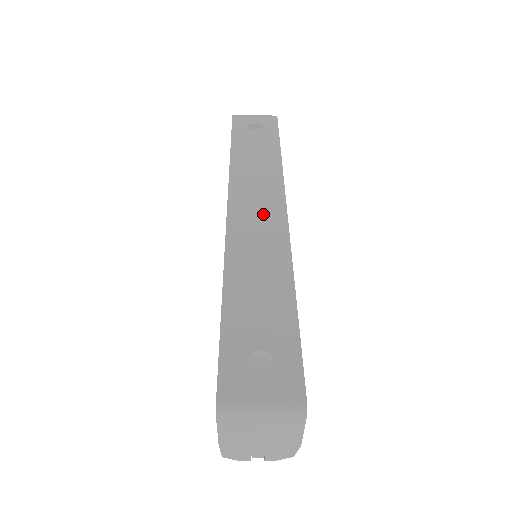
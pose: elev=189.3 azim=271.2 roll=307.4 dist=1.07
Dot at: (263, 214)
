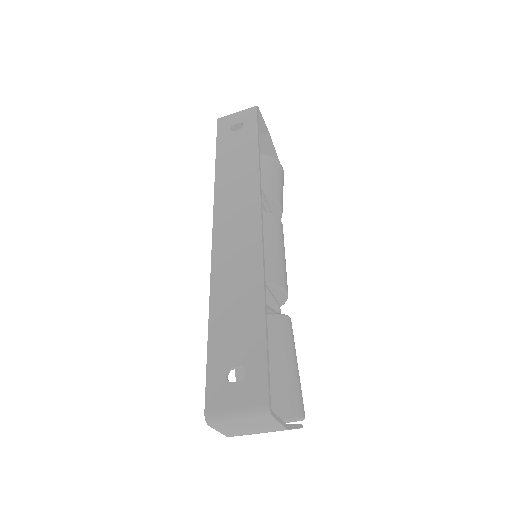
Dot at: (241, 229)
